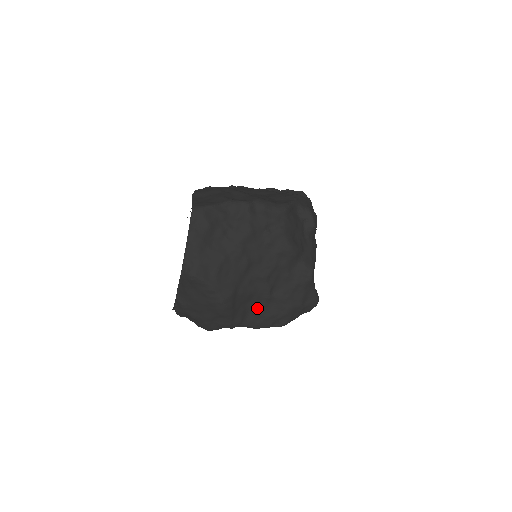
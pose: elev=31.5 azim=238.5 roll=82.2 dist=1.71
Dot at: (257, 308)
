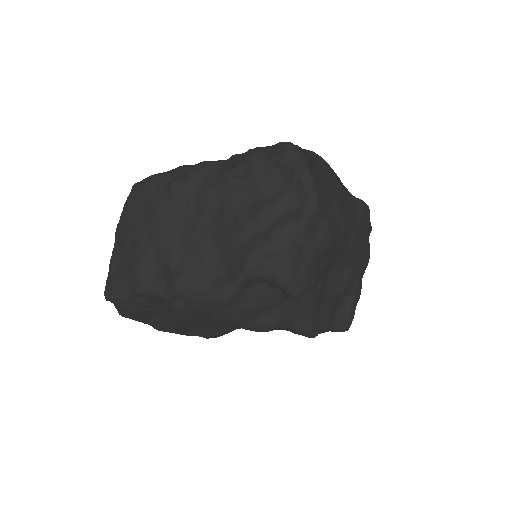
Dot at: occluded
